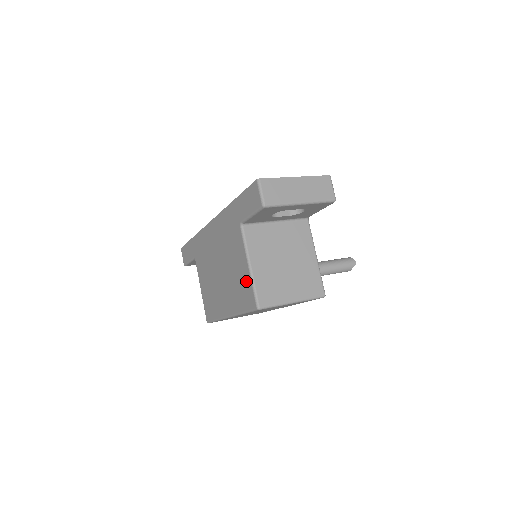
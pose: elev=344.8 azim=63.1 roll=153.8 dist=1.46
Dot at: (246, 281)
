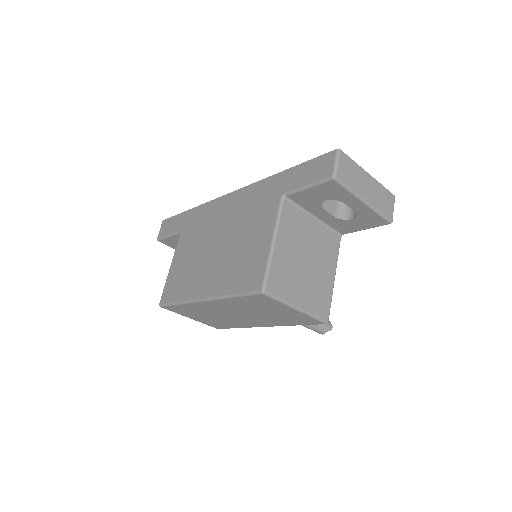
Dot at: (259, 258)
